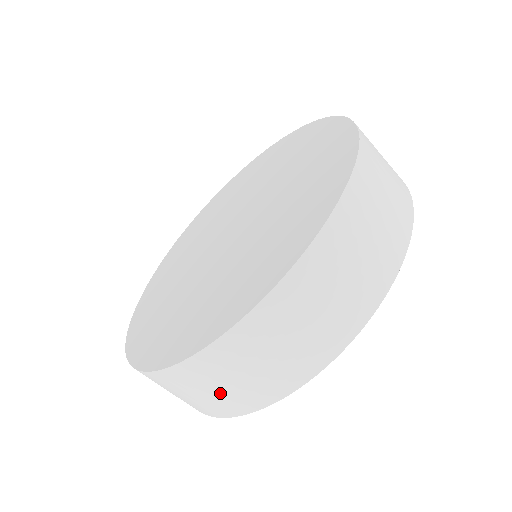
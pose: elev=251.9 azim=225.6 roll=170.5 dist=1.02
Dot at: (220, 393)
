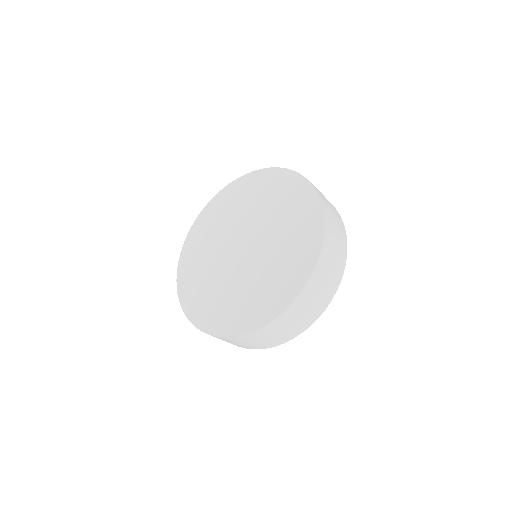
Dot at: (241, 344)
